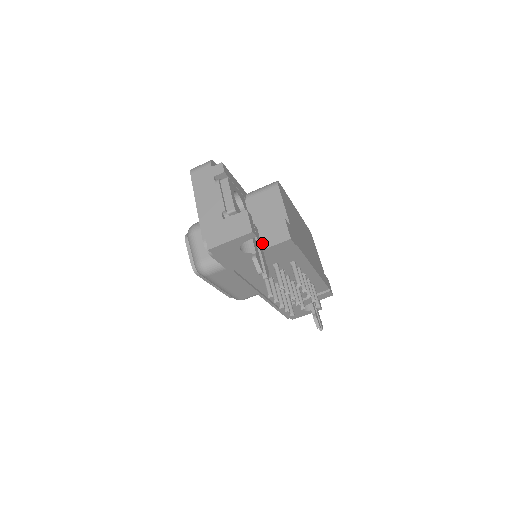
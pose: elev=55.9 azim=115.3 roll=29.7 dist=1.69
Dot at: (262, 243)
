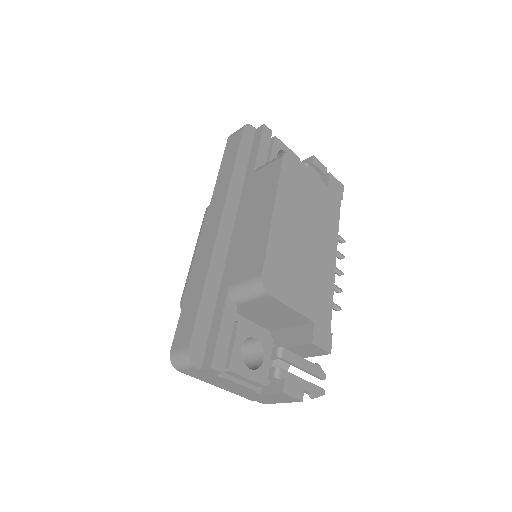
Dot at: (299, 356)
